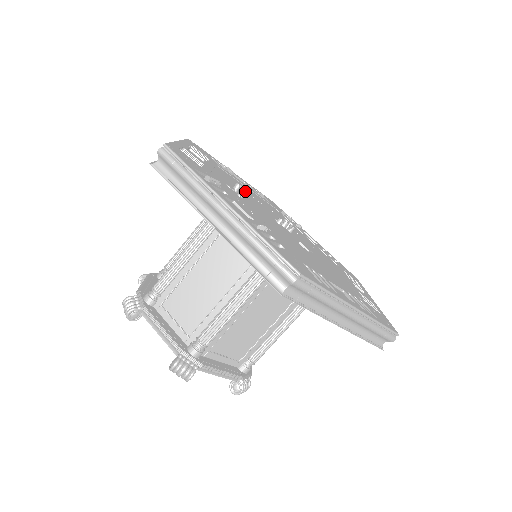
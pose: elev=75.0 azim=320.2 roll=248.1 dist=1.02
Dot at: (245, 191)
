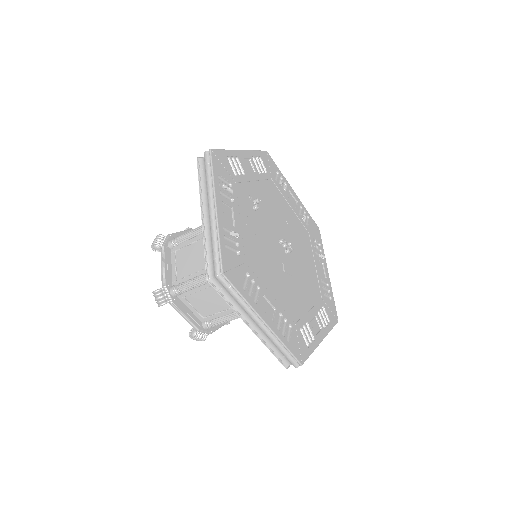
Dot at: (278, 207)
